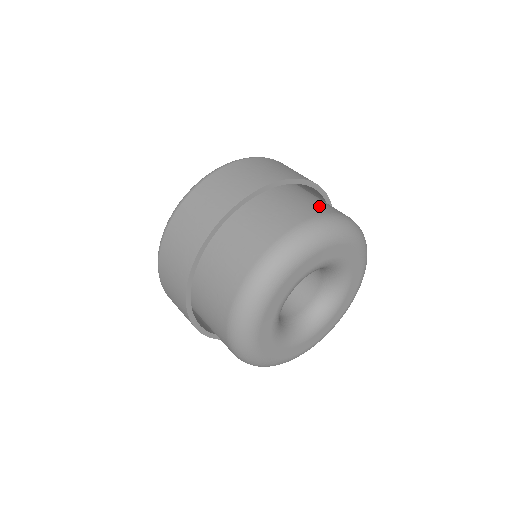
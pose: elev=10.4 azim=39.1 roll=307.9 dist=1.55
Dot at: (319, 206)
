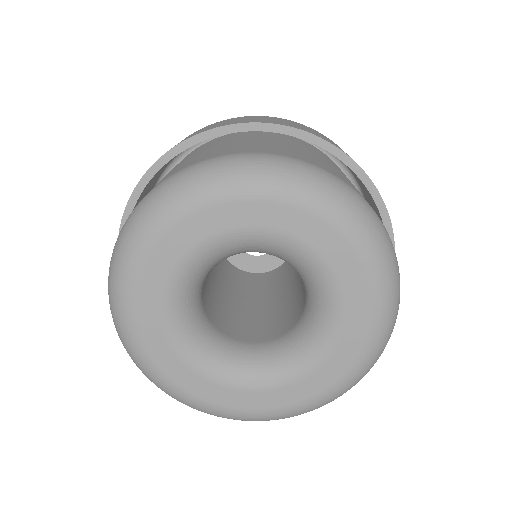
Dot at: (204, 156)
